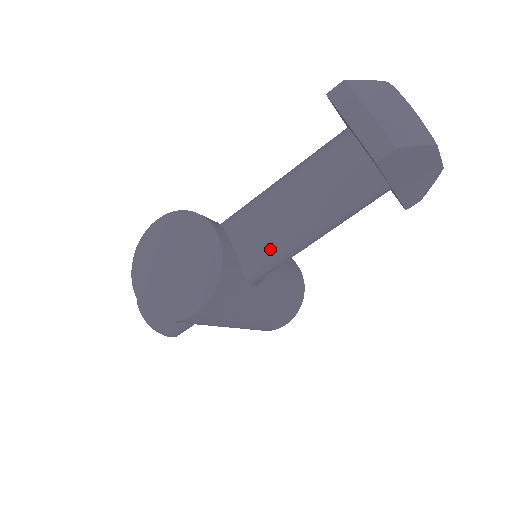
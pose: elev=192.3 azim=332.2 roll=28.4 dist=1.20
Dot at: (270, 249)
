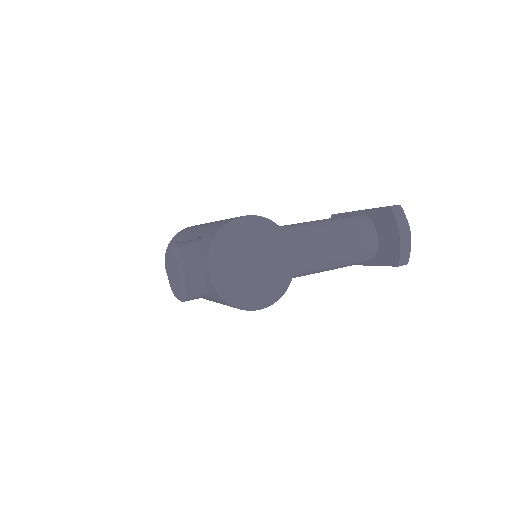
Dot at: (300, 273)
